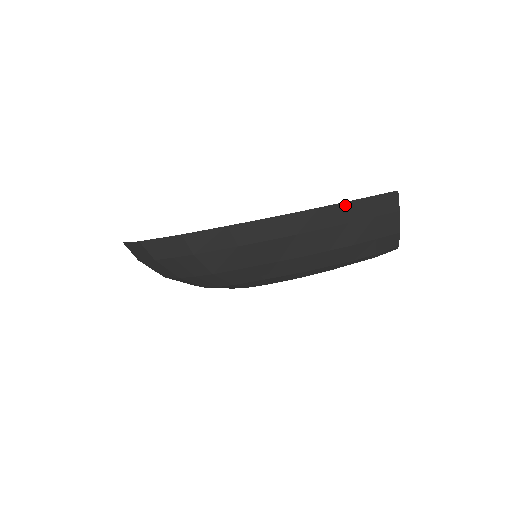
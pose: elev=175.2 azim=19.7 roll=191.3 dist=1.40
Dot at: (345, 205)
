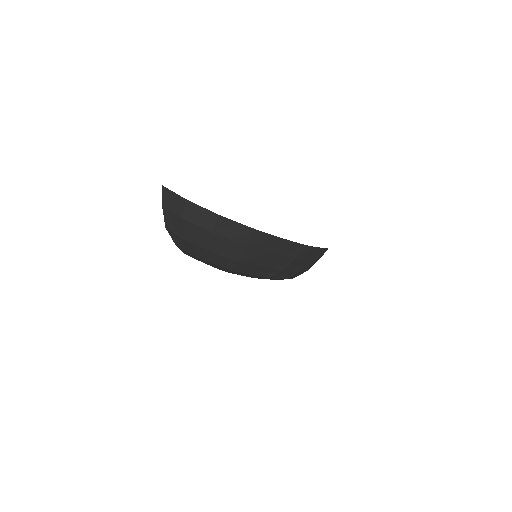
Dot at: (317, 249)
